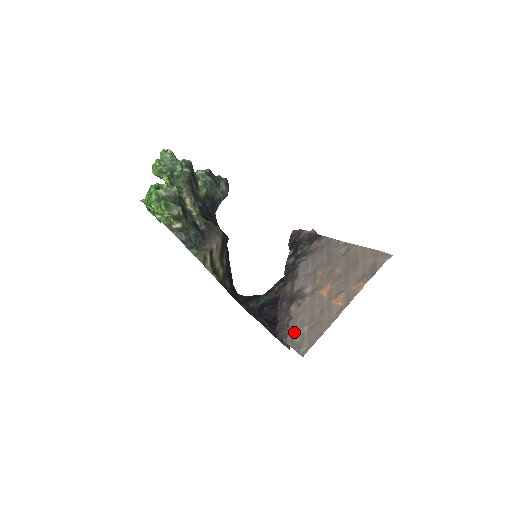
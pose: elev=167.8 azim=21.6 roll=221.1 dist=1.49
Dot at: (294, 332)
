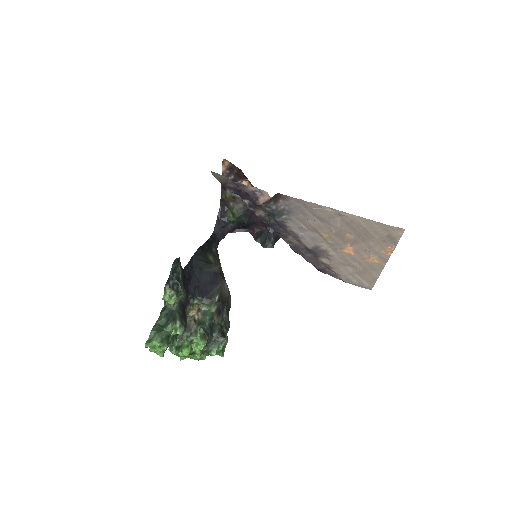
Dot at: (346, 277)
